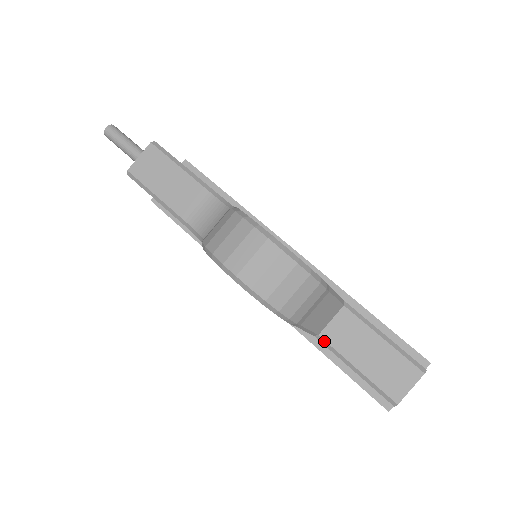
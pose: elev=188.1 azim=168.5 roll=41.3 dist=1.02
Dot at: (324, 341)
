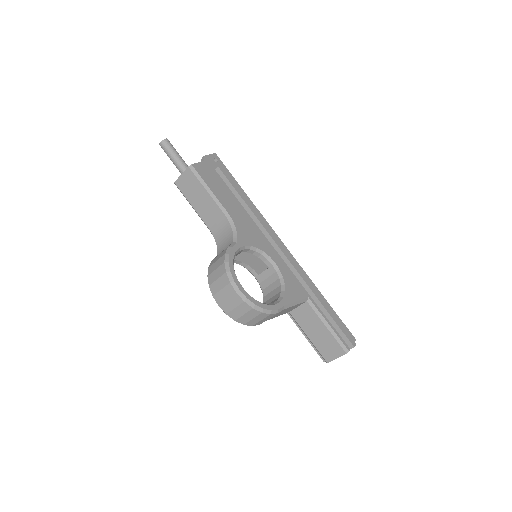
Dot at: (292, 316)
